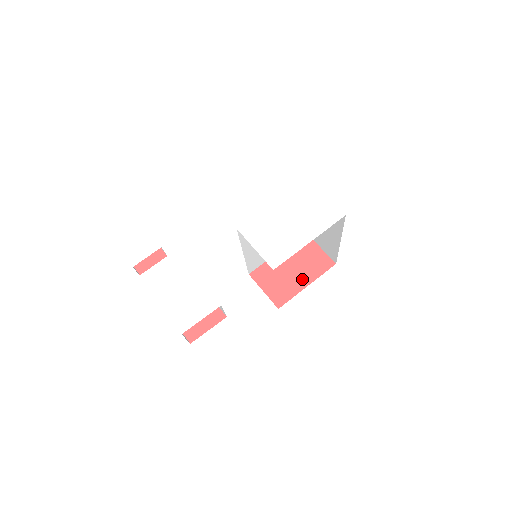
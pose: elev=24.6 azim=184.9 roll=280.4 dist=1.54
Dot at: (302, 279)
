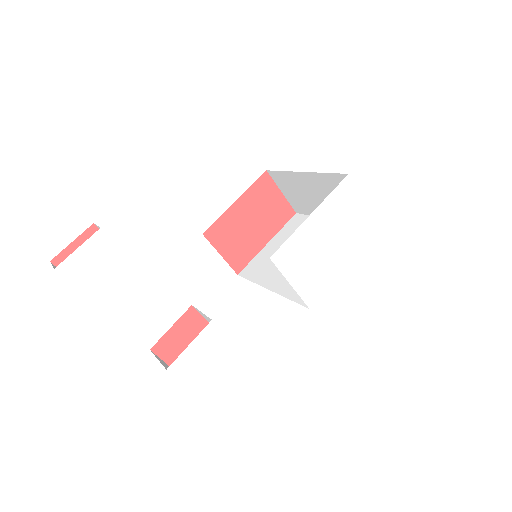
Dot at: (262, 235)
